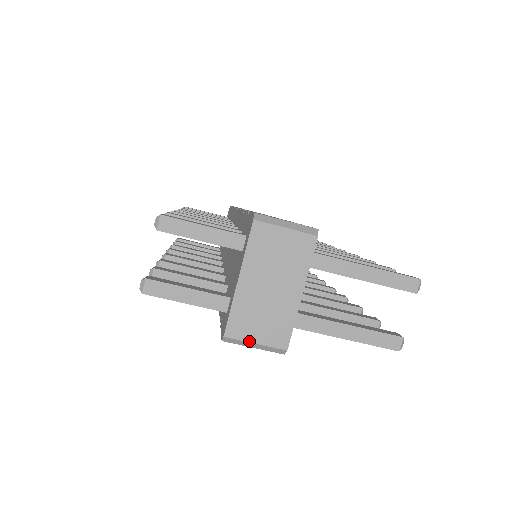
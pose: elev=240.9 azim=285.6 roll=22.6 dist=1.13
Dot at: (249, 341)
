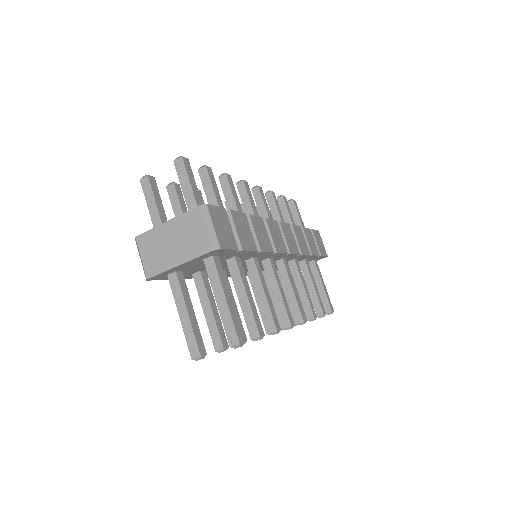
Dot at: (140, 253)
